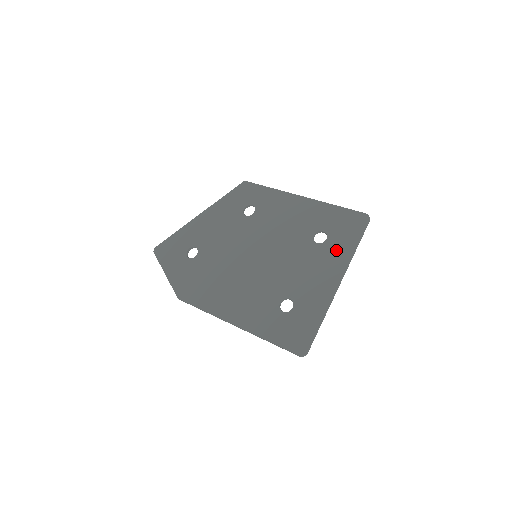
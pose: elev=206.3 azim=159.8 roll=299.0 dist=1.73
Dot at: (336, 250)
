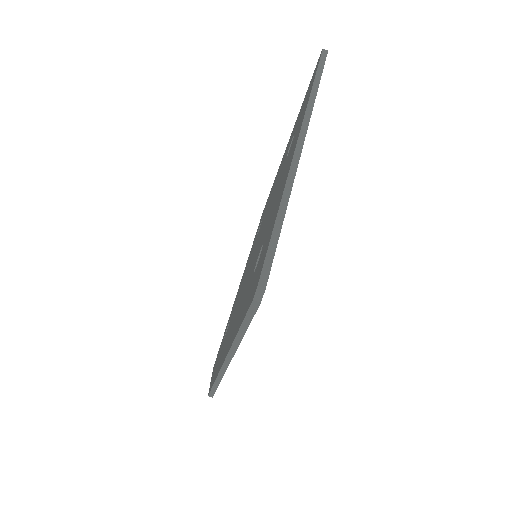
Dot at: (298, 127)
